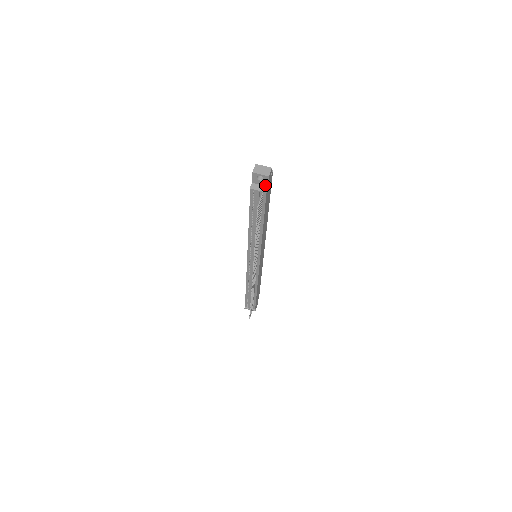
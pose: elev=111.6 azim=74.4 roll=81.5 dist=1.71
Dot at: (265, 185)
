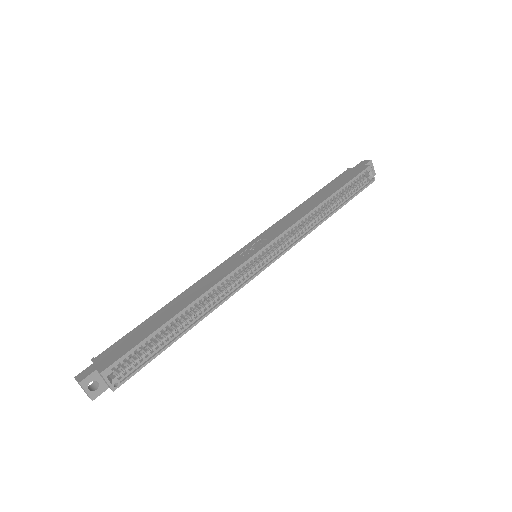
Dot at: occluded
